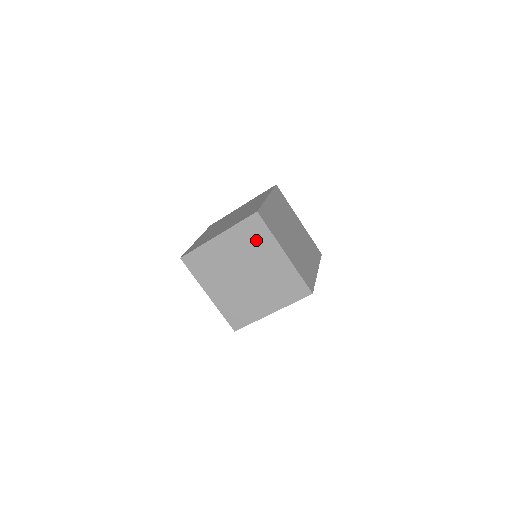
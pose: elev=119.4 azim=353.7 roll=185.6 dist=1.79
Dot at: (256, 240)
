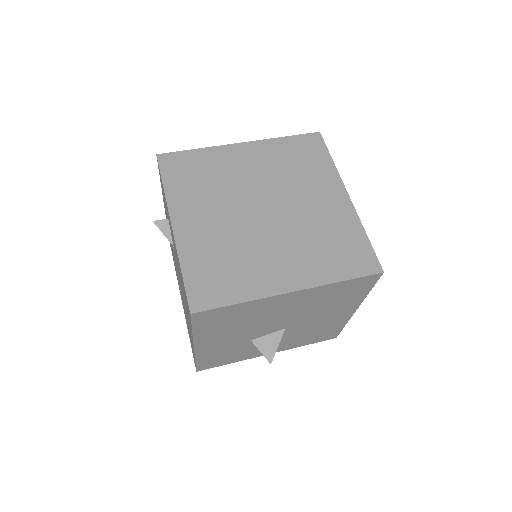
Dot at: (305, 165)
